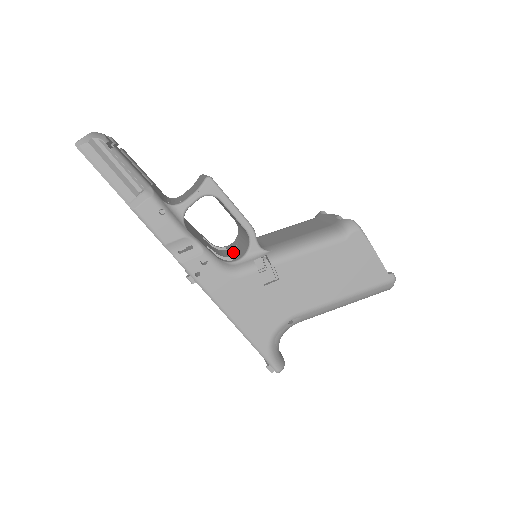
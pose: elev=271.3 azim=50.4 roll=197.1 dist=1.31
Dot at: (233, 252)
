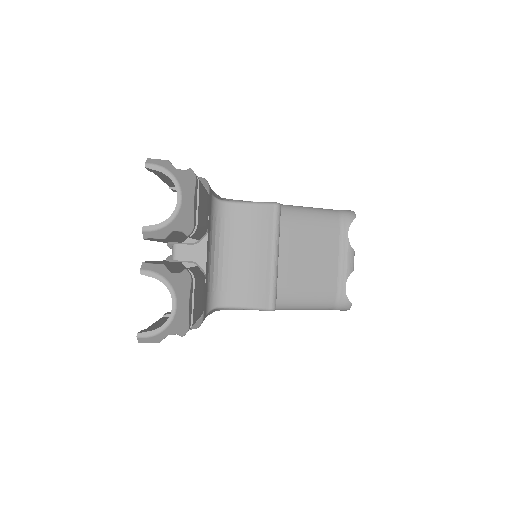
Dot at: occluded
